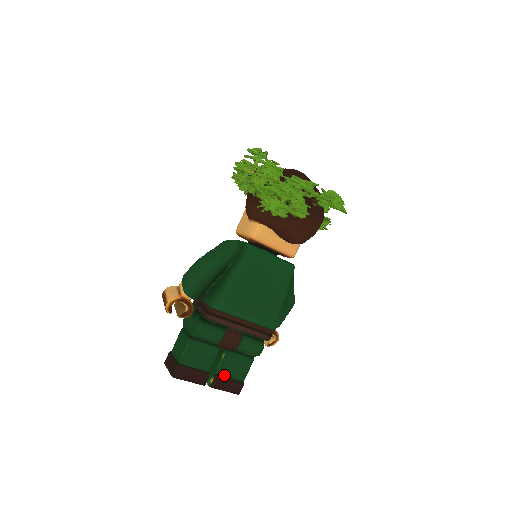
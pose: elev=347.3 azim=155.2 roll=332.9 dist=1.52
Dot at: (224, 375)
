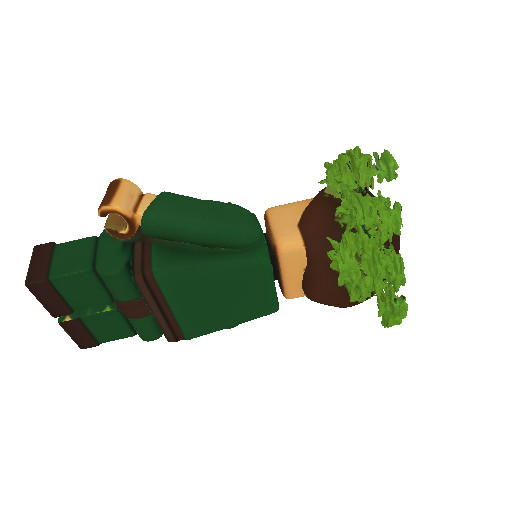
Dot at: (87, 325)
